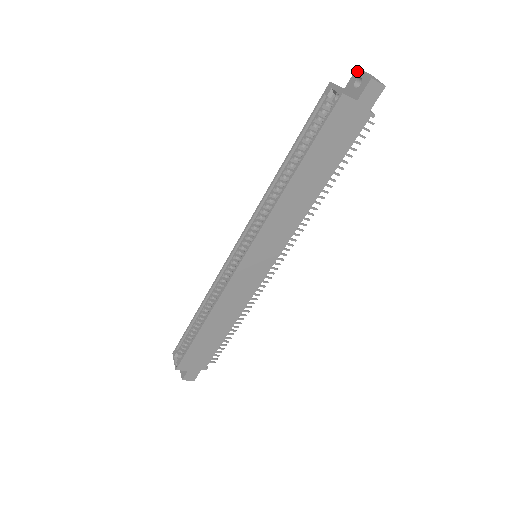
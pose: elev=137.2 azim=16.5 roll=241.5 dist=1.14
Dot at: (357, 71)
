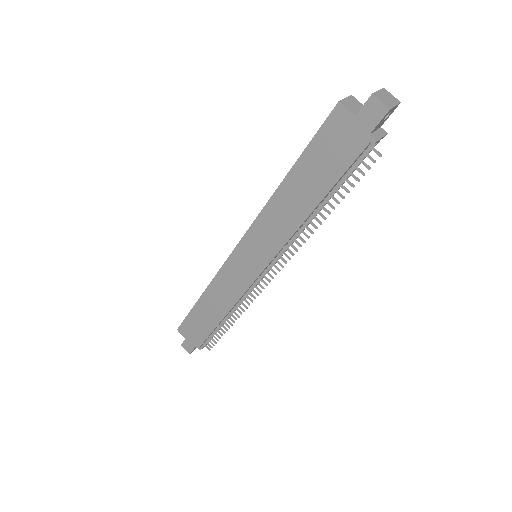
Dot at: (380, 91)
